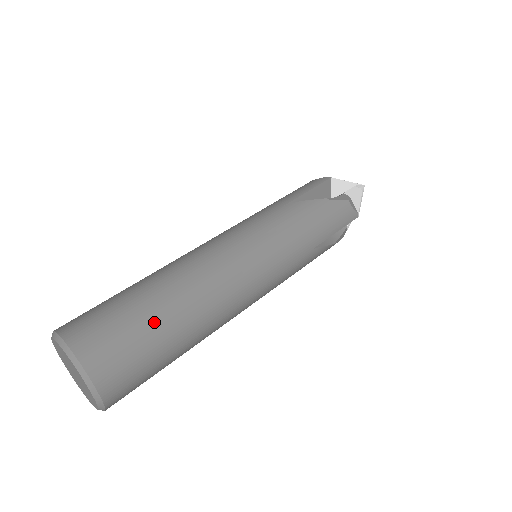
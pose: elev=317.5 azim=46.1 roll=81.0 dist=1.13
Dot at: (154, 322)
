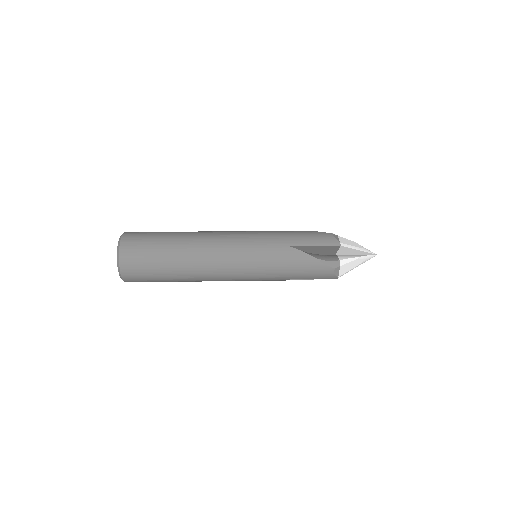
Dot at: (165, 234)
